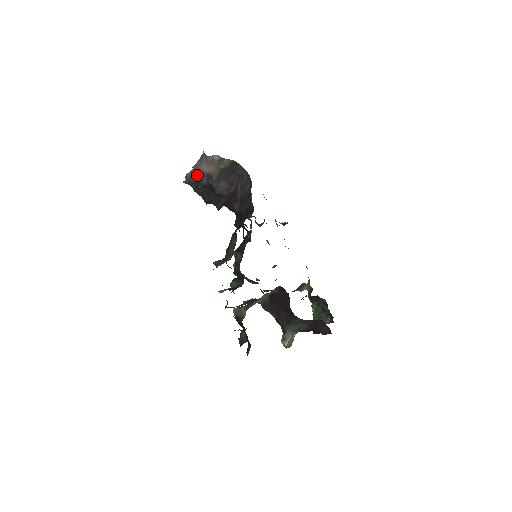
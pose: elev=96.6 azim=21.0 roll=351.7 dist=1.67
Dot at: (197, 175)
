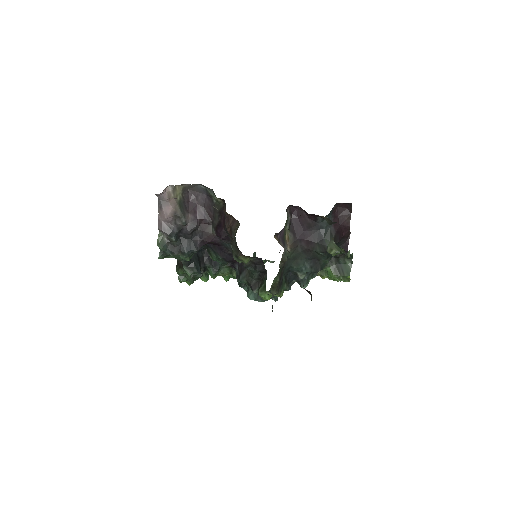
Dot at: (165, 228)
